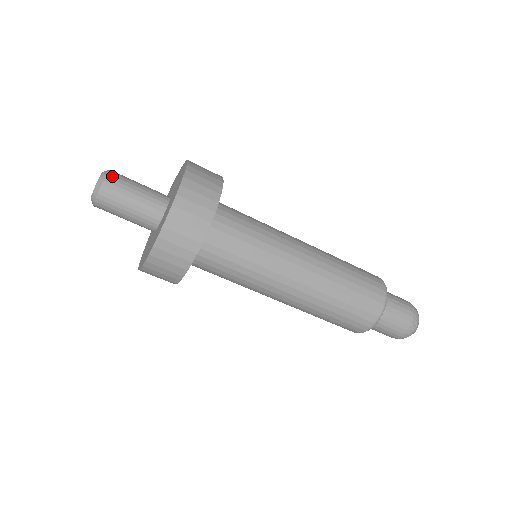
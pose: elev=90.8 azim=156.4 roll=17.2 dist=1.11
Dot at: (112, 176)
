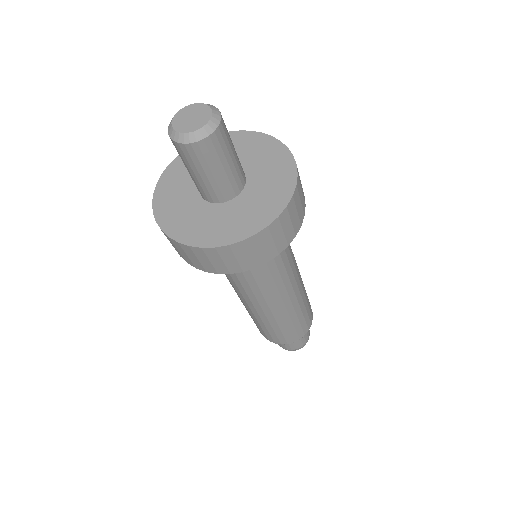
Dot at: (220, 133)
